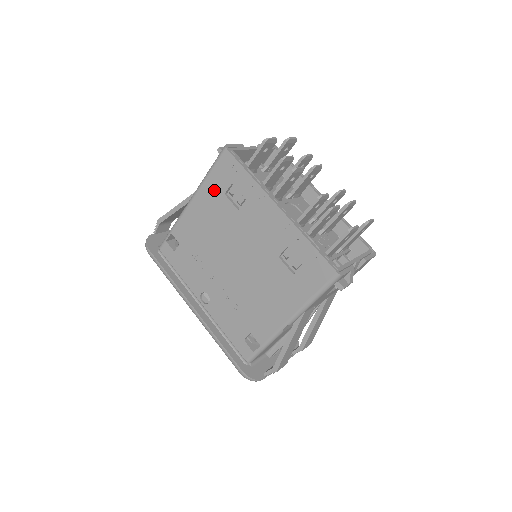
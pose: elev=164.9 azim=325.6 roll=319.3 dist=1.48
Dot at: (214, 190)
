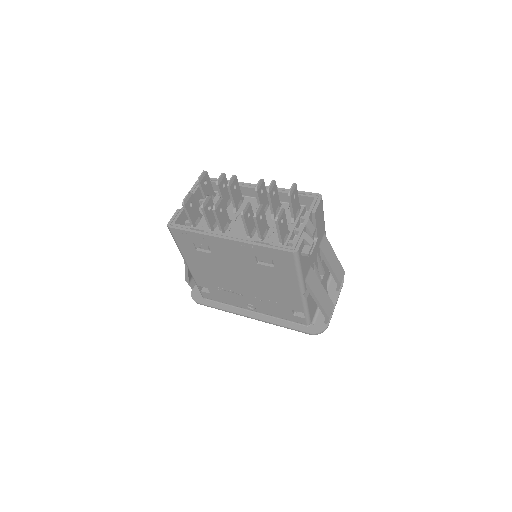
Dot at: (189, 252)
